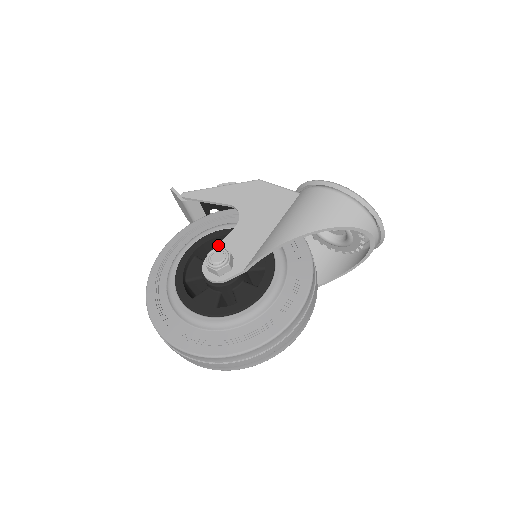
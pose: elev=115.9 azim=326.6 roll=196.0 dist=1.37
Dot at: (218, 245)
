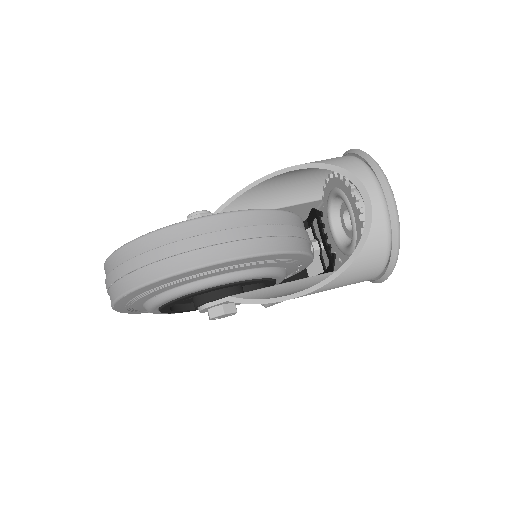
Dot at: occluded
